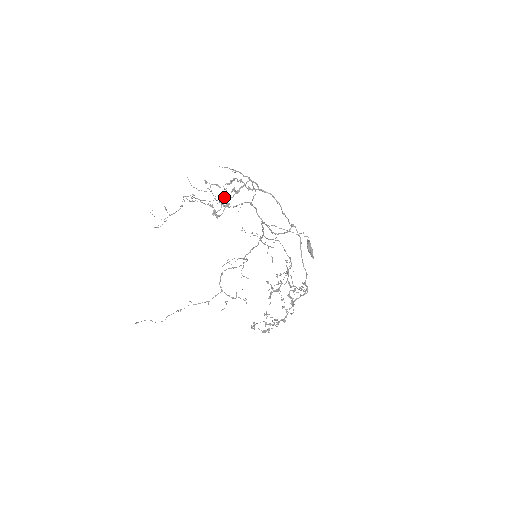
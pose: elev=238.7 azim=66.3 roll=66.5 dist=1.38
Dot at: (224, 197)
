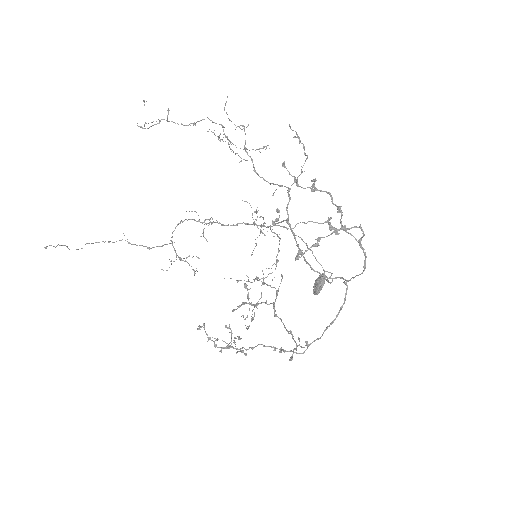
Dot at: (310, 221)
